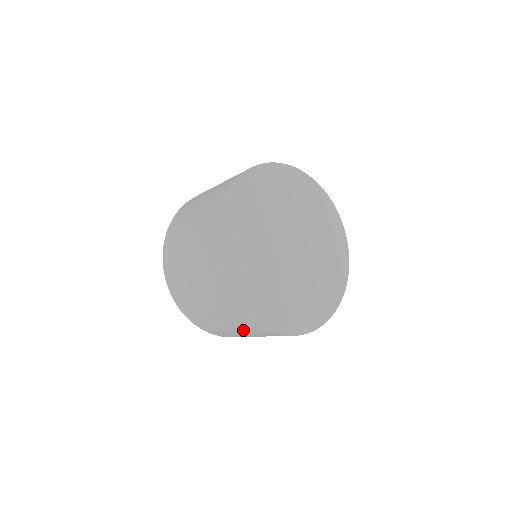
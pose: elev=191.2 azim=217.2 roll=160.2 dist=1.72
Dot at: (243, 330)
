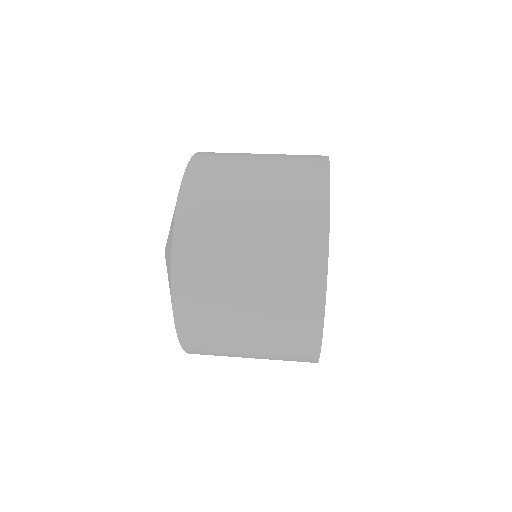
Dot at: (270, 339)
